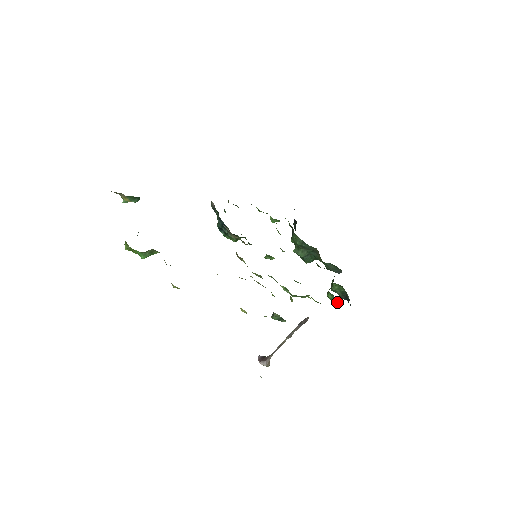
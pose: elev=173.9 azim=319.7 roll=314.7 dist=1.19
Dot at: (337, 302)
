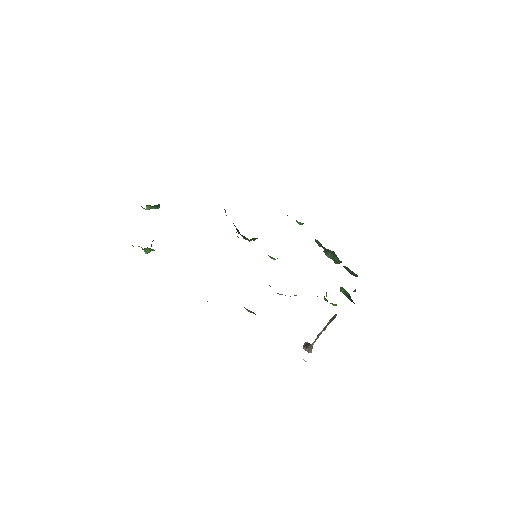
Dot at: (333, 304)
